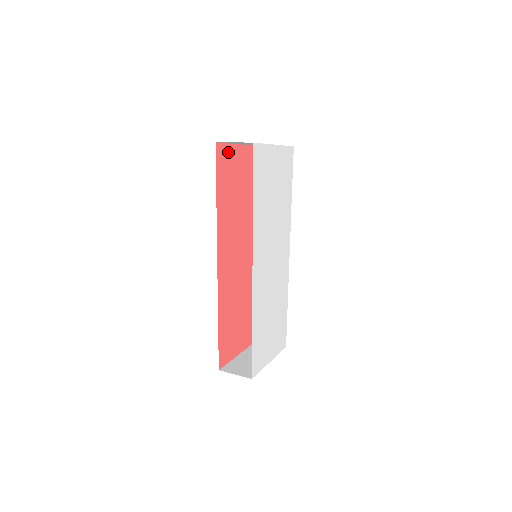
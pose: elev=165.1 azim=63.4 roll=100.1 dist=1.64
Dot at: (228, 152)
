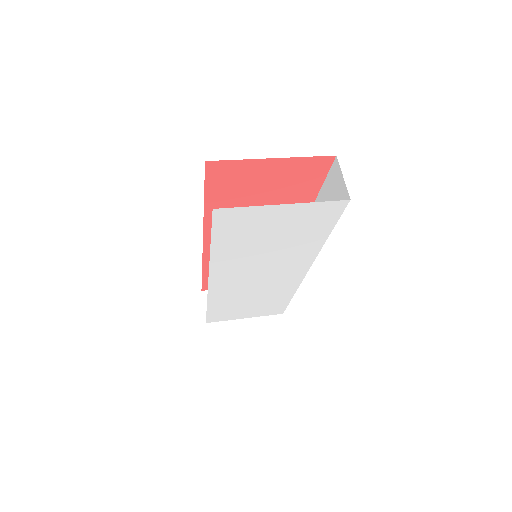
Dot at: (238, 166)
